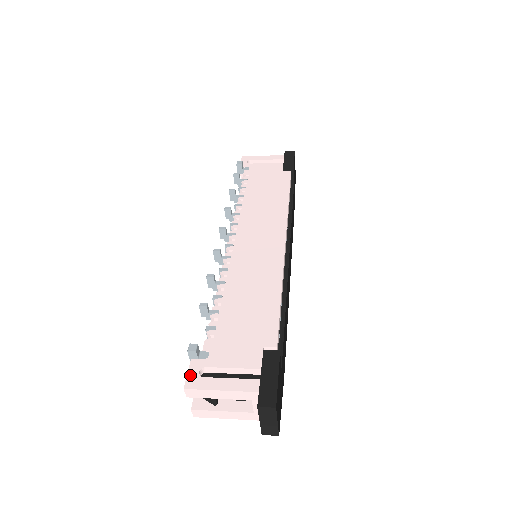
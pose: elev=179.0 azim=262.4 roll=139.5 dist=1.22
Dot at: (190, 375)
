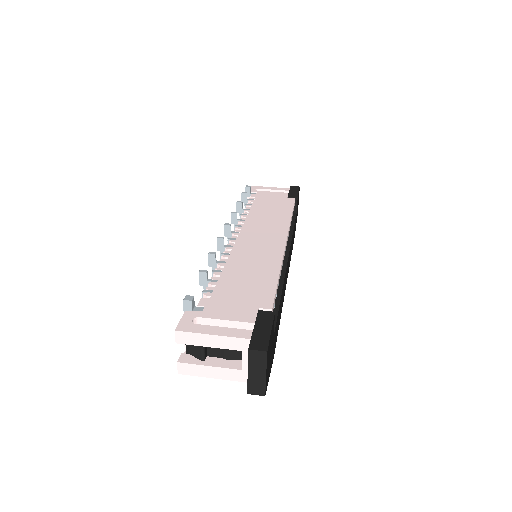
Dot at: (183, 321)
